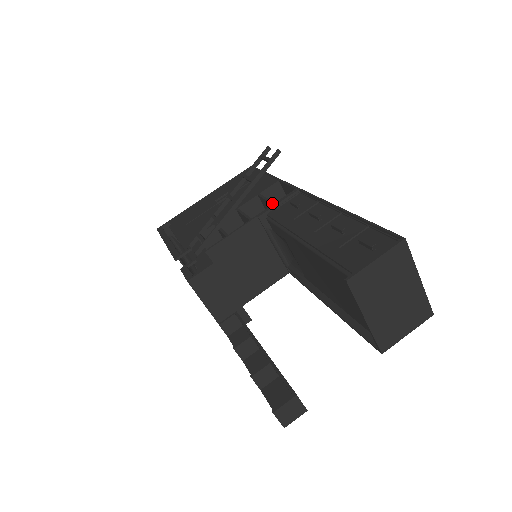
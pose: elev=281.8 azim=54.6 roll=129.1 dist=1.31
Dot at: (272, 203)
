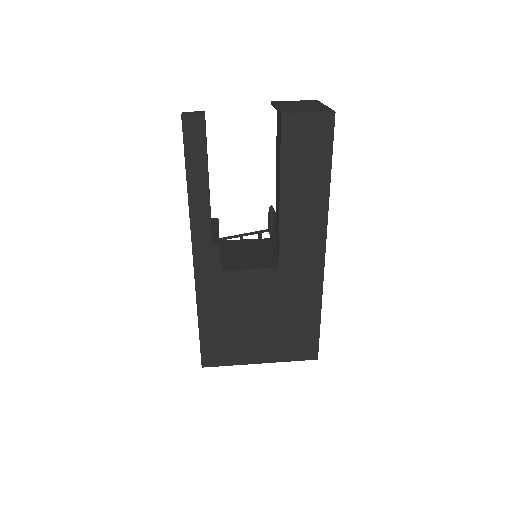
Dot at: occluded
